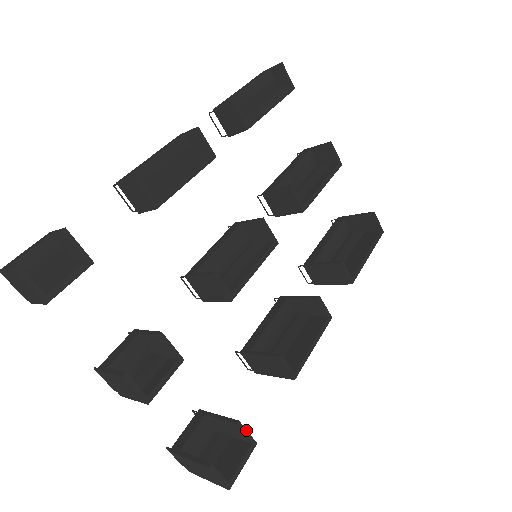
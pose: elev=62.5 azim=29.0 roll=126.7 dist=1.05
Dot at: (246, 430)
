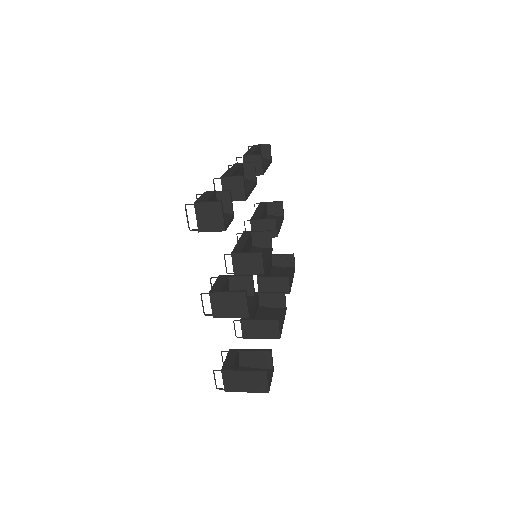
Dot at: (272, 358)
